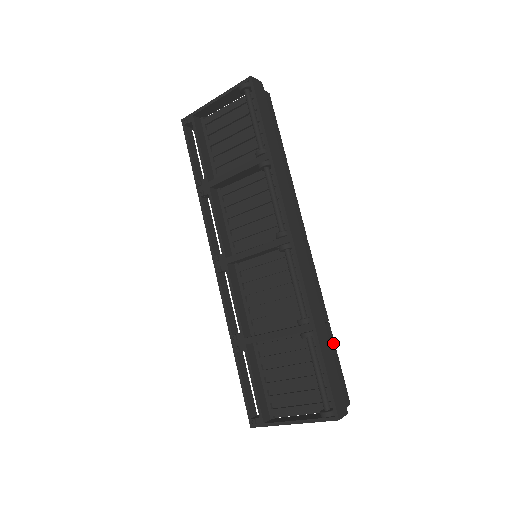
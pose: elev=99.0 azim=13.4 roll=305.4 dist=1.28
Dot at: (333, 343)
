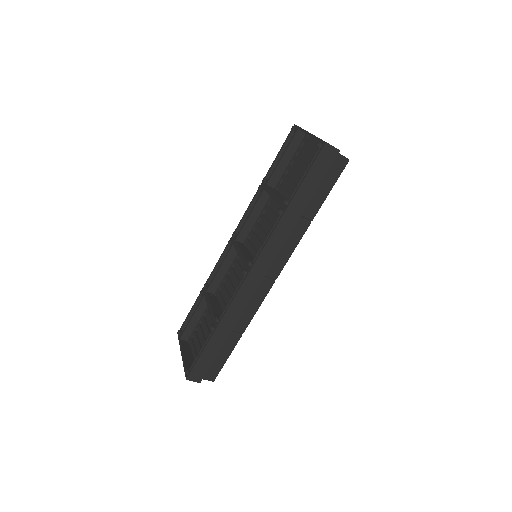
Dot at: (232, 346)
